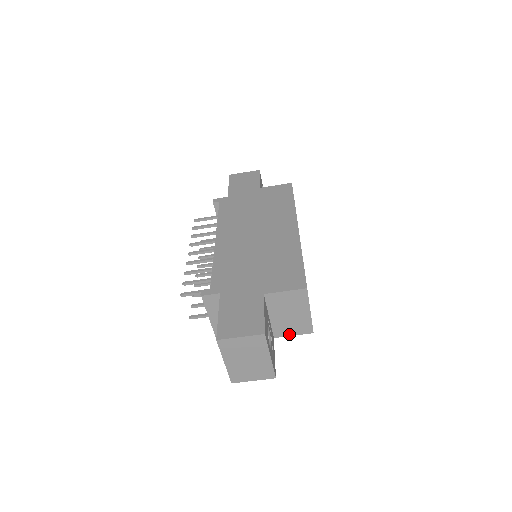
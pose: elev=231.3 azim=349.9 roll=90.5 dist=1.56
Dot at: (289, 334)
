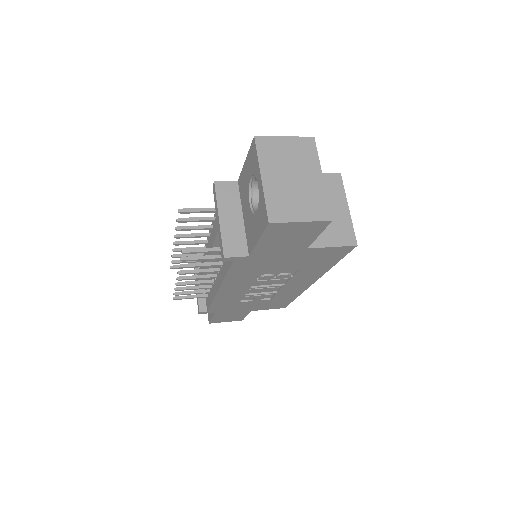
Dot at: (327, 244)
